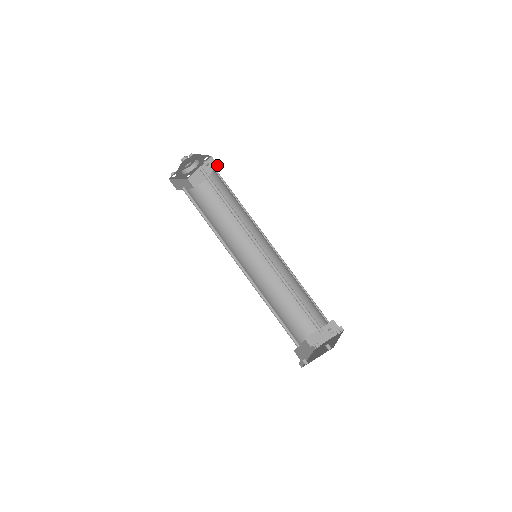
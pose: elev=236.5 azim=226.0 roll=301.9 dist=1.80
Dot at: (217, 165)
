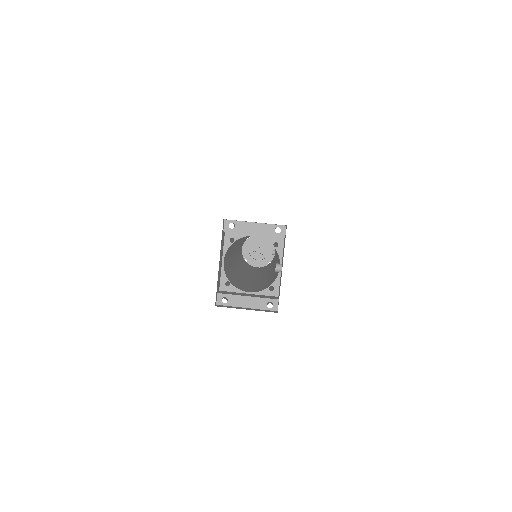
Dot at: occluded
